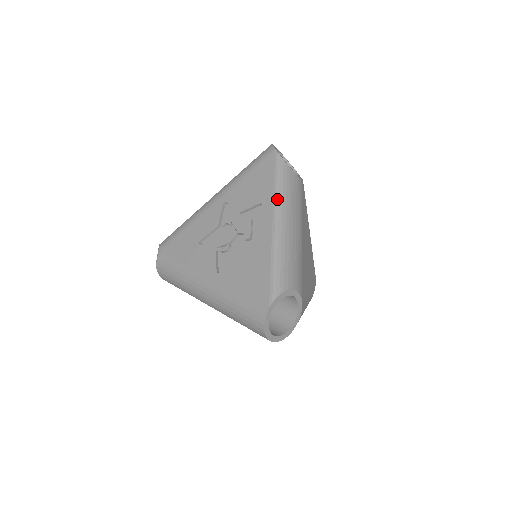
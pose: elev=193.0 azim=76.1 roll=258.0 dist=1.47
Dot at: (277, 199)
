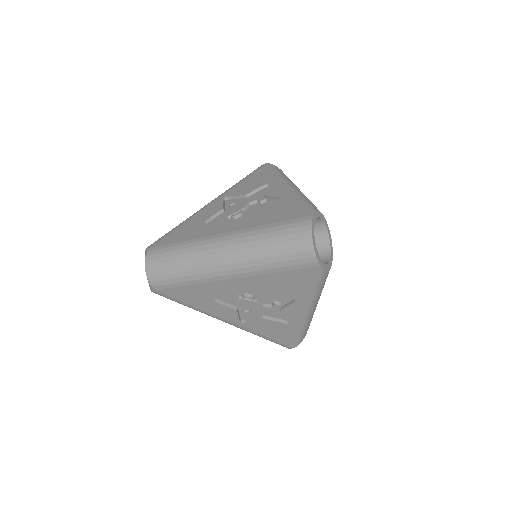
Dot at: (313, 302)
